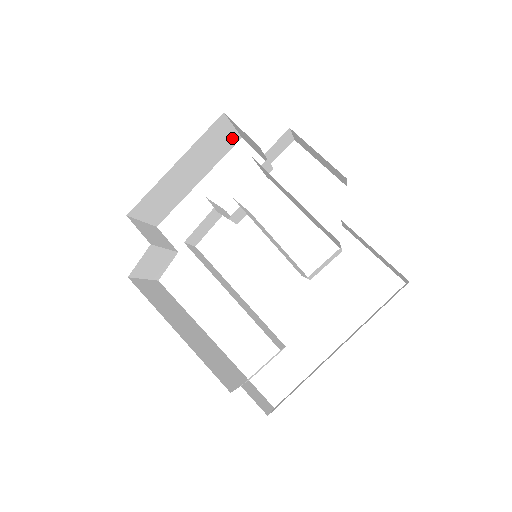
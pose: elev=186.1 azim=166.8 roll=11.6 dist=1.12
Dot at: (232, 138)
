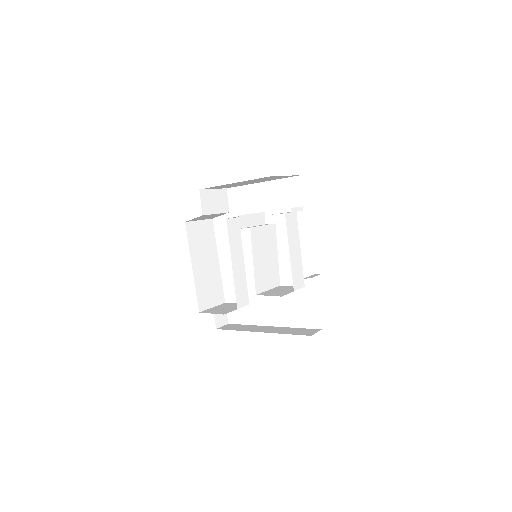
Dot at: (289, 176)
